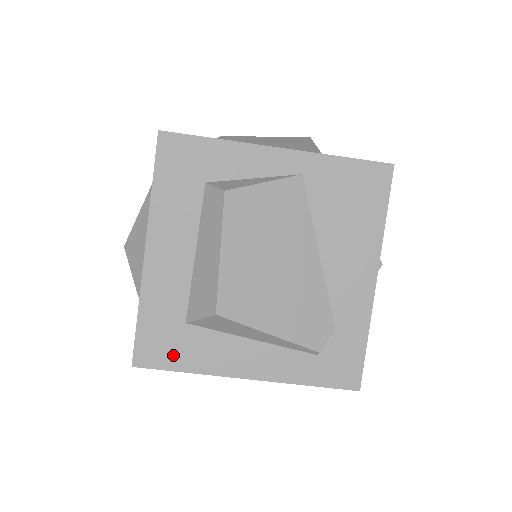
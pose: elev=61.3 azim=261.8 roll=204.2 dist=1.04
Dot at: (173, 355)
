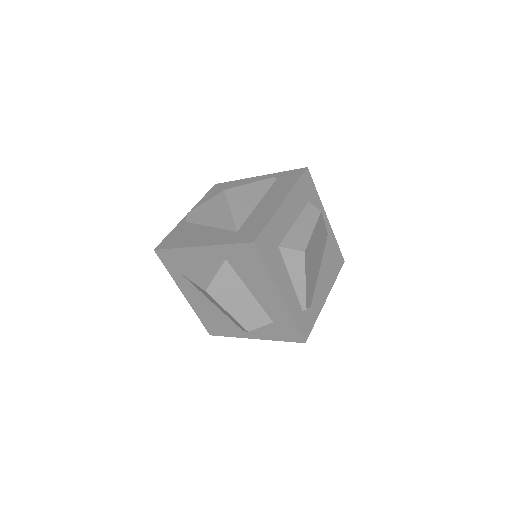
Dot at: (268, 255)
